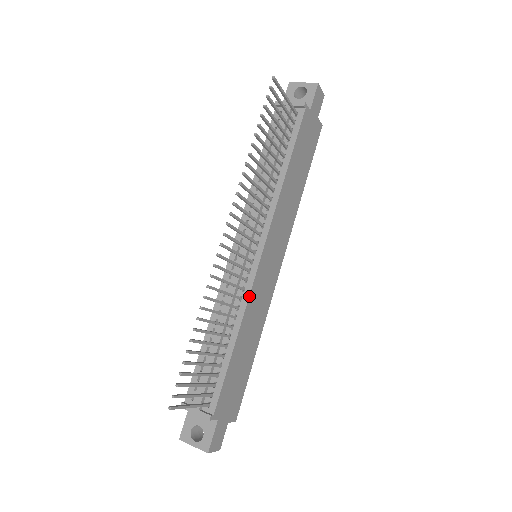
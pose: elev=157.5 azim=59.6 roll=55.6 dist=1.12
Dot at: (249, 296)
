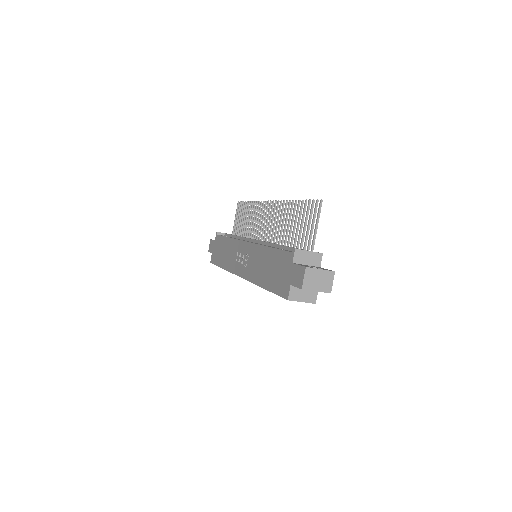
Dot at: occluded
